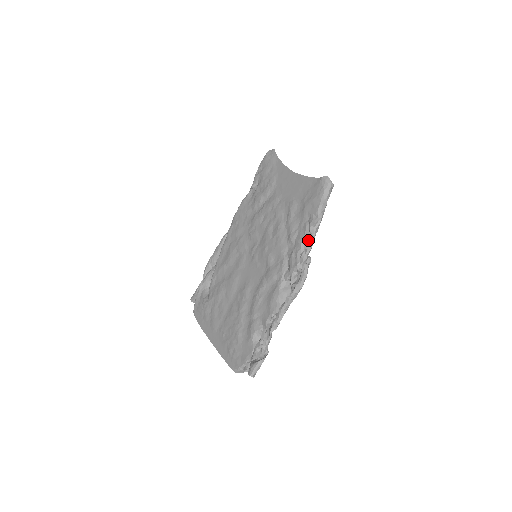
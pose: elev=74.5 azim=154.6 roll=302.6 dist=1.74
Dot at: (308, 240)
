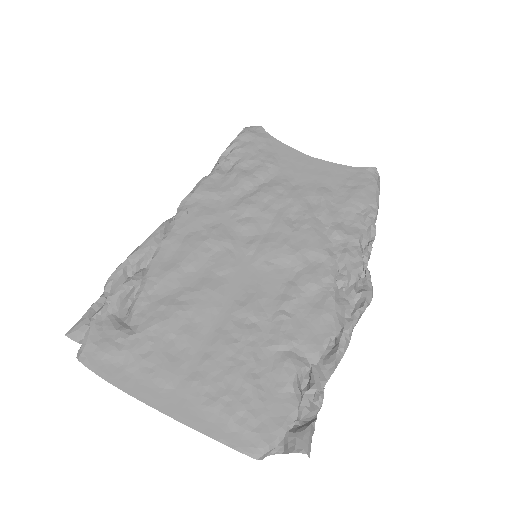
Dot at: (370, 235)
